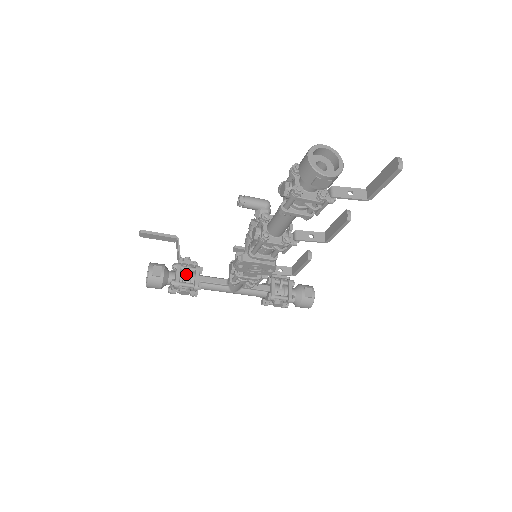
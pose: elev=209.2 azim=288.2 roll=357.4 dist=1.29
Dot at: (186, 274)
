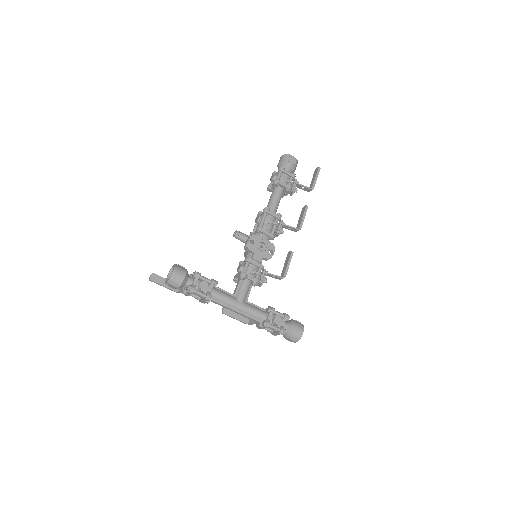
Dot at: occluded
